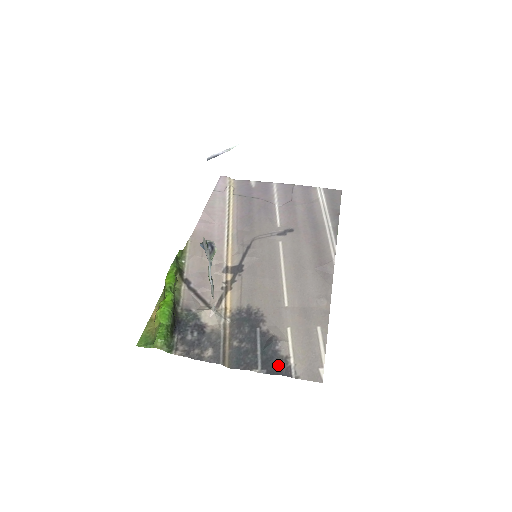
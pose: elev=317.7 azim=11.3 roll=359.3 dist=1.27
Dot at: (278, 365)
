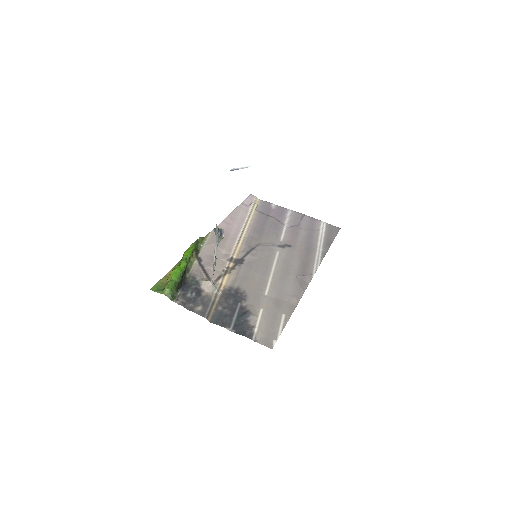
Dot at: (245, 329)
